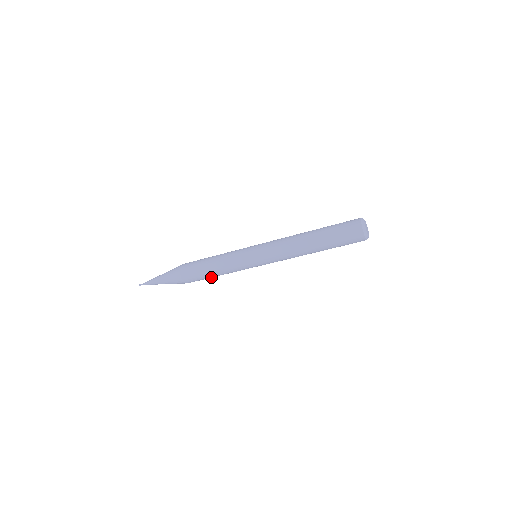
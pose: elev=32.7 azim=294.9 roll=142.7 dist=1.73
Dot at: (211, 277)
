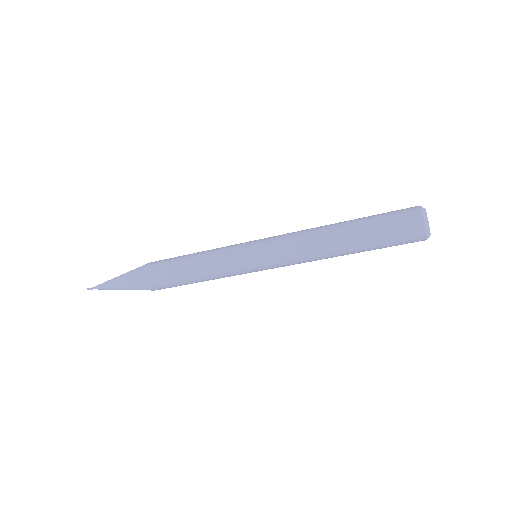
Dot at: occluded
